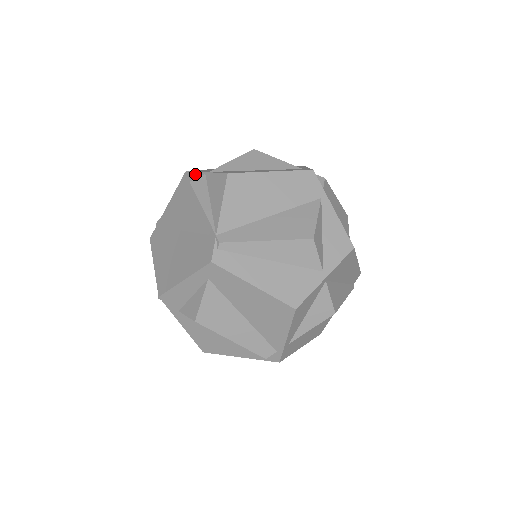
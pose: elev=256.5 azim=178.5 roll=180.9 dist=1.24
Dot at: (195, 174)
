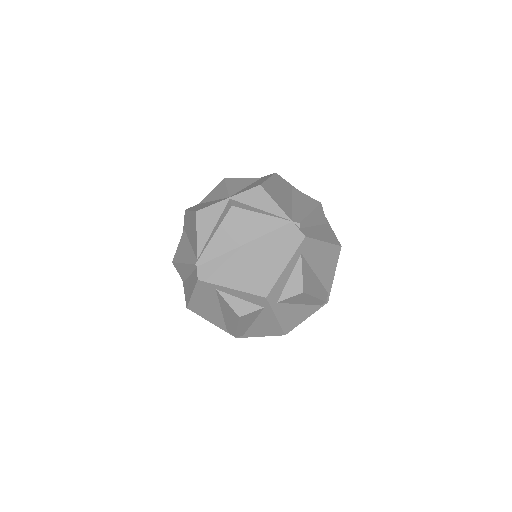
Dot at: (215, 206)
